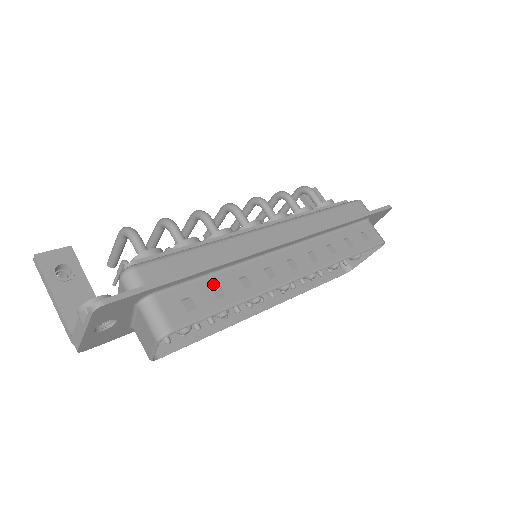
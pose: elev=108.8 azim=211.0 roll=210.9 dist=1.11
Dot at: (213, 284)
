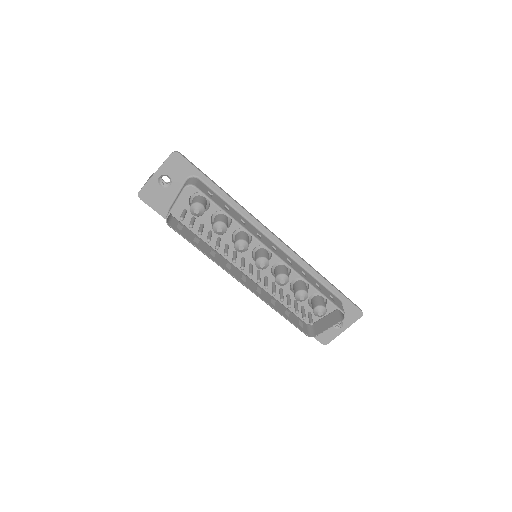
Dot at: (227, 206)
